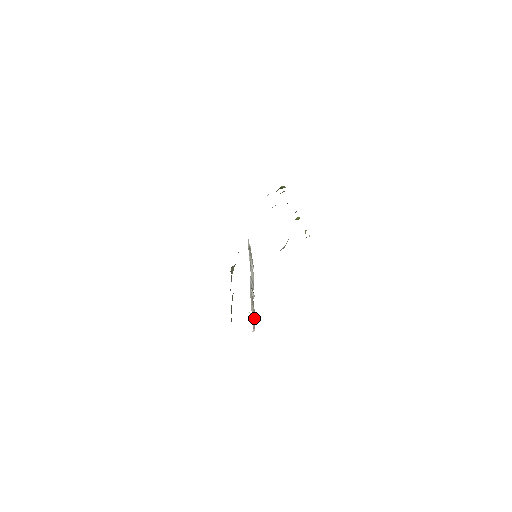
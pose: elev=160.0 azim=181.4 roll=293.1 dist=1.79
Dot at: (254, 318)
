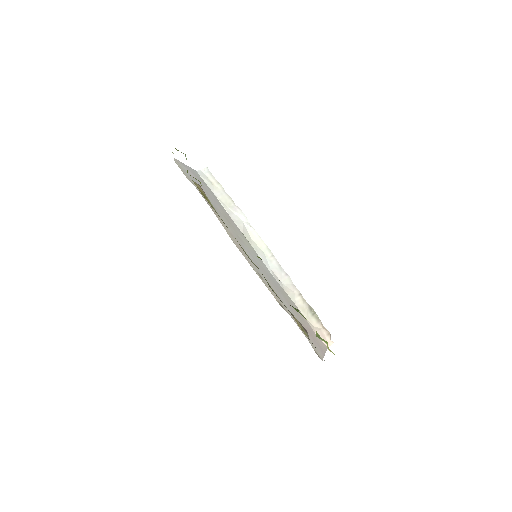
Dot at: (316, 316)
